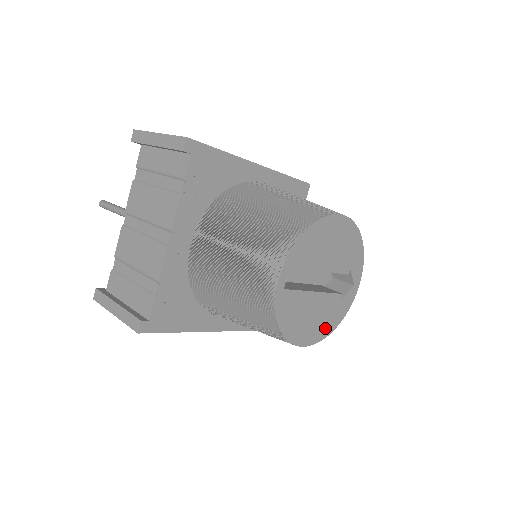
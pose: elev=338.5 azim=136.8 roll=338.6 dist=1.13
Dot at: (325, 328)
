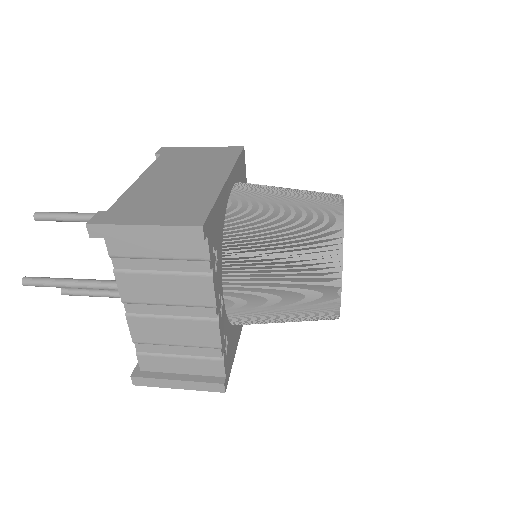
Dot at: occluded
